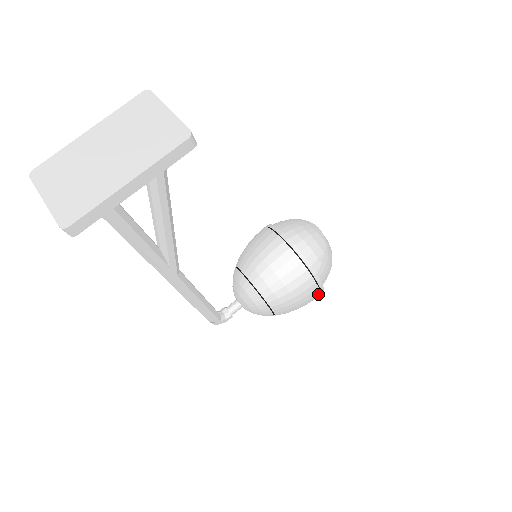
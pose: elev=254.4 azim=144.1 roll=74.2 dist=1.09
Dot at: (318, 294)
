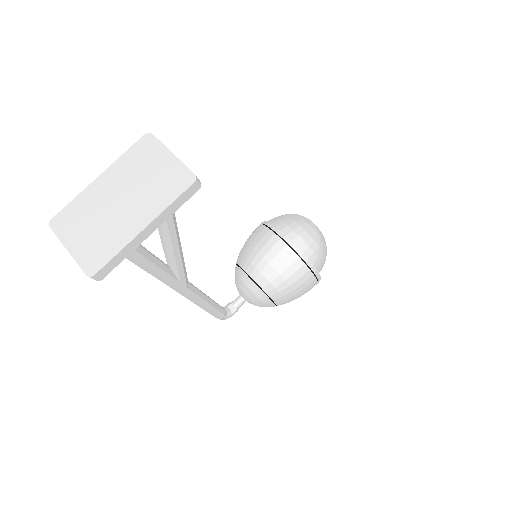
Dot at: (316, 283)
